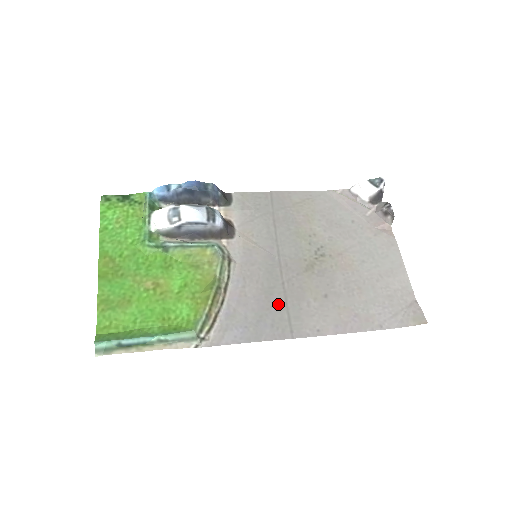
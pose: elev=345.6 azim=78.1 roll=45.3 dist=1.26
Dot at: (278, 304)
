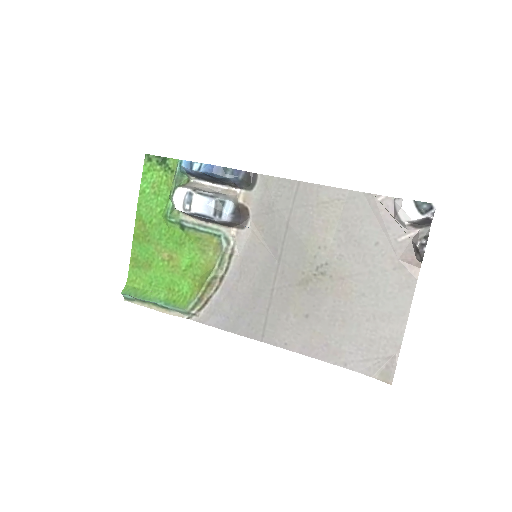
Dot at: (261, 308)
